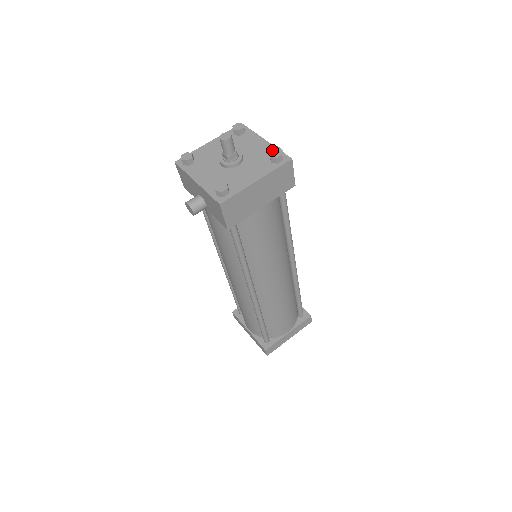
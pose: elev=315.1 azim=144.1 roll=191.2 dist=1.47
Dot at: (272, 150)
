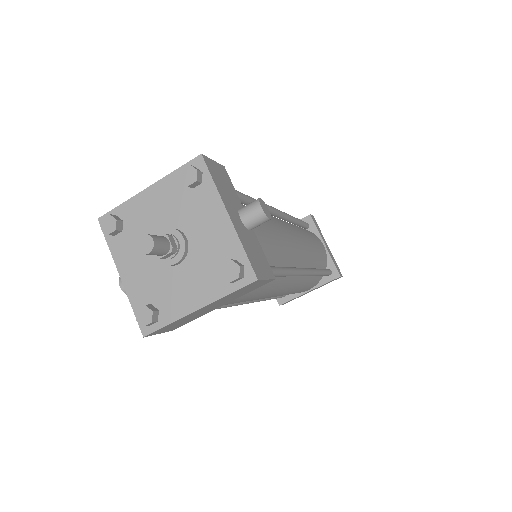
Dot at: (233, 246)
